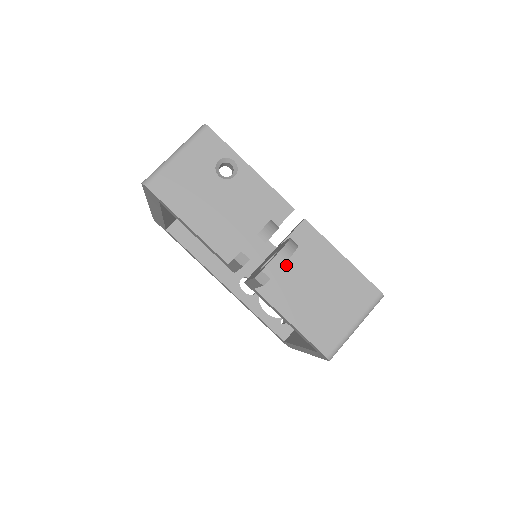
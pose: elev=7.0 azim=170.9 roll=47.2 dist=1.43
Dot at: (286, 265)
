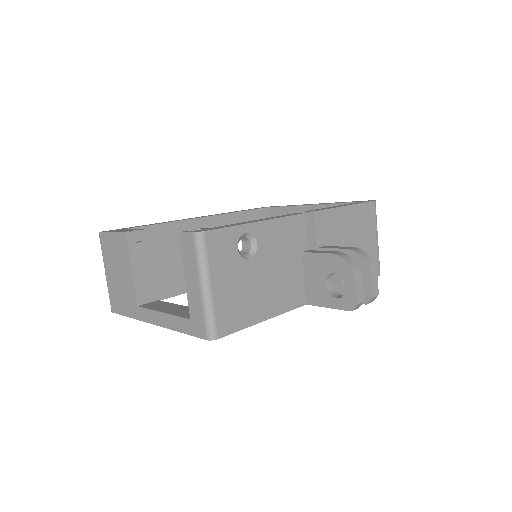
Dot at: occluded
